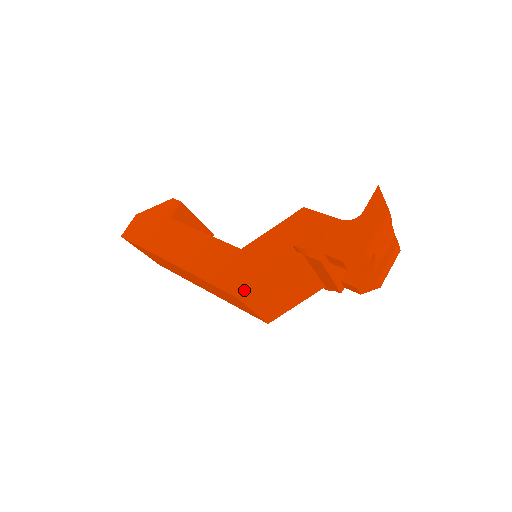
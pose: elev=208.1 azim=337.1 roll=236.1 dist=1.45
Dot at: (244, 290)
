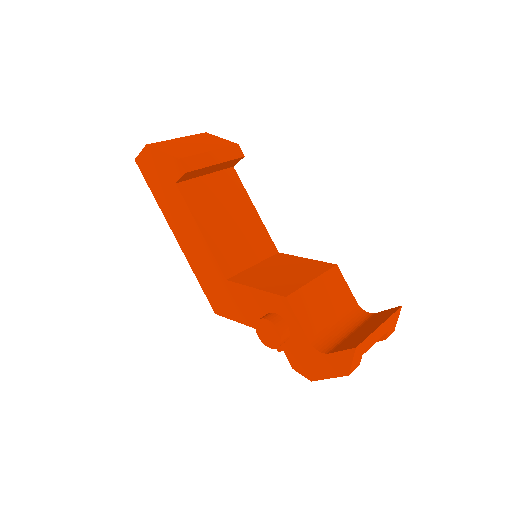
Dot at: (221, 314)
